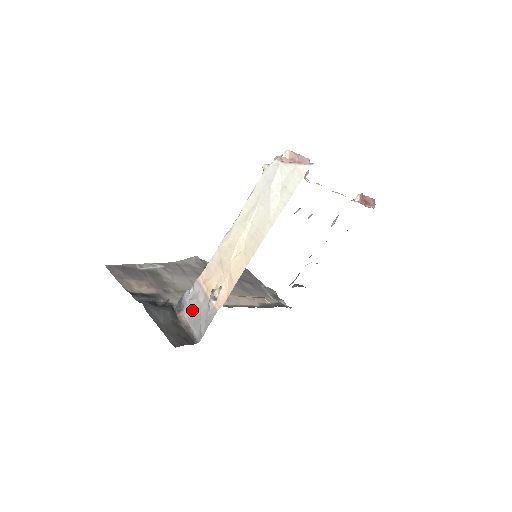
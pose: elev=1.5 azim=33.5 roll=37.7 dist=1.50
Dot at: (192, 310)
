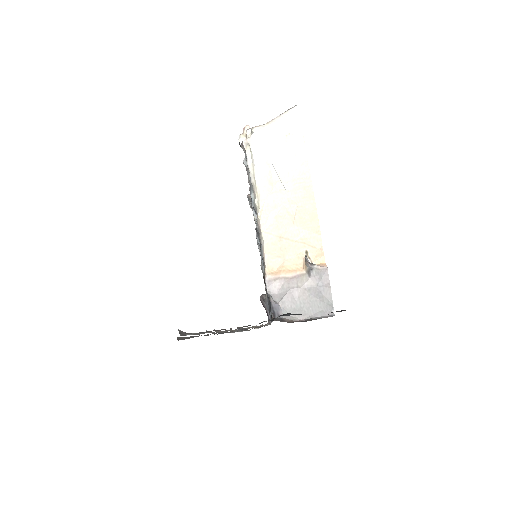
Dot at: (293, 305)
